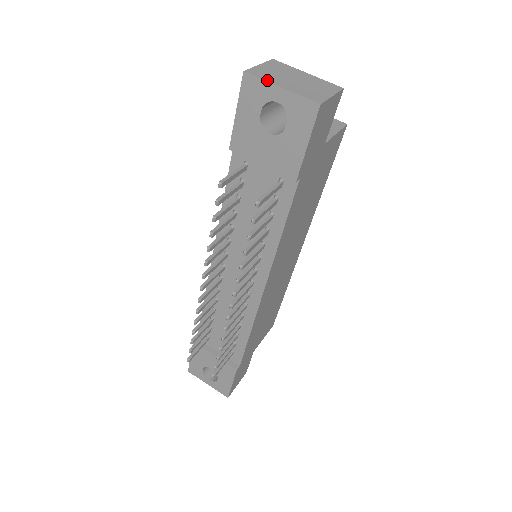
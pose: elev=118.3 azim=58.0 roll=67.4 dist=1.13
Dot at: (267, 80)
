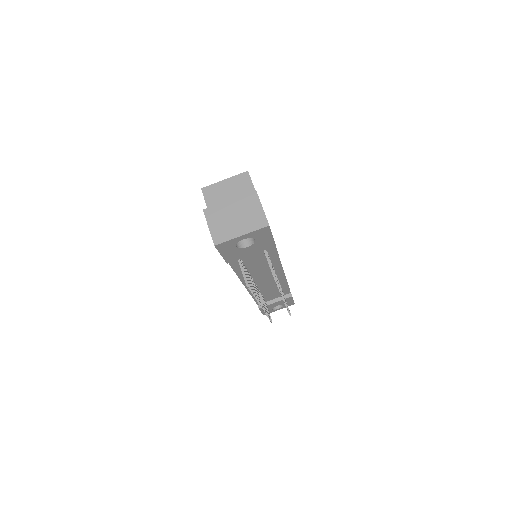
Dot at: (230, 238)
